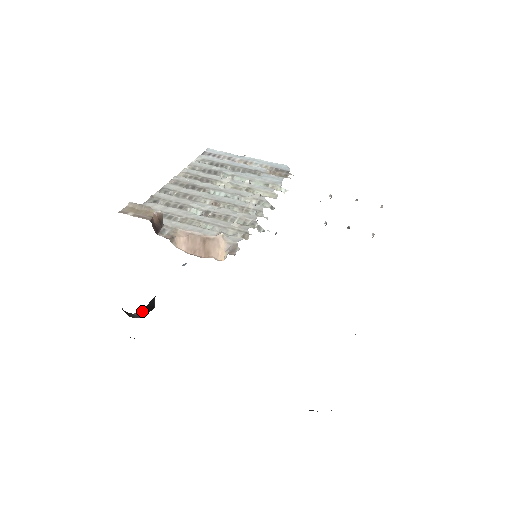
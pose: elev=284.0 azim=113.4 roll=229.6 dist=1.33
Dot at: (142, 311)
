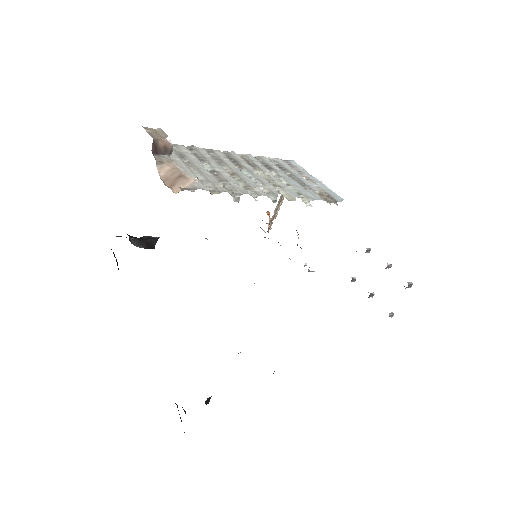
Dot at: (139, 241)
